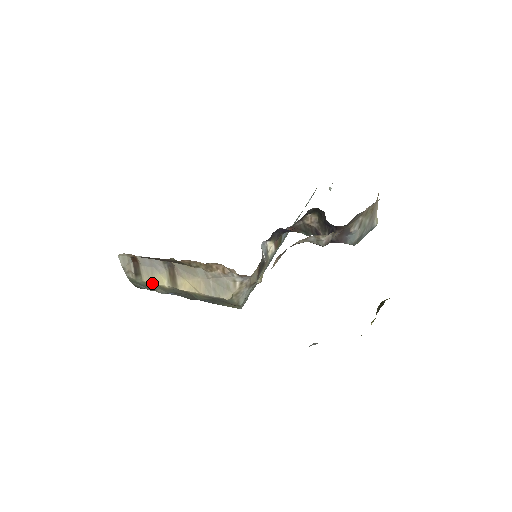
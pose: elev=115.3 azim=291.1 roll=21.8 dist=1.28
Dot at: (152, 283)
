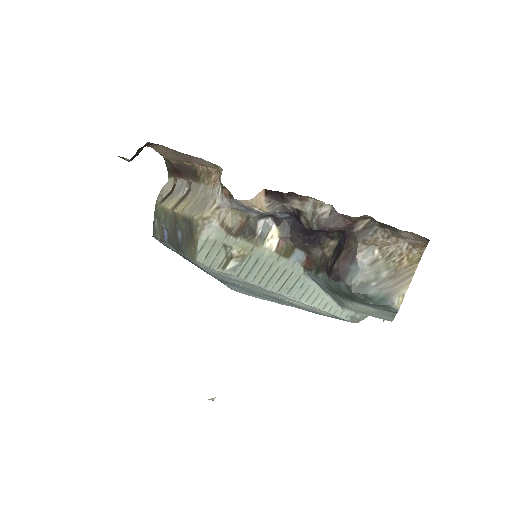
Dot at: (164, 205)
